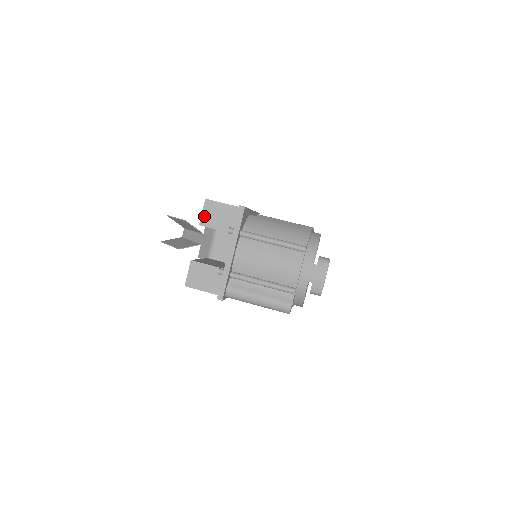
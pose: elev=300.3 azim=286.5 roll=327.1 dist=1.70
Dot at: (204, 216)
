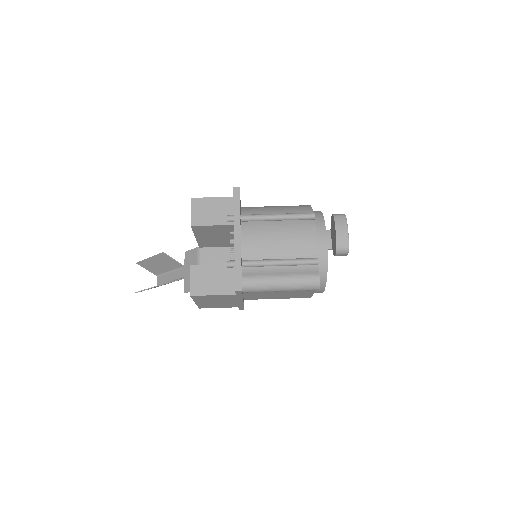
Dot at: (194, 215)
